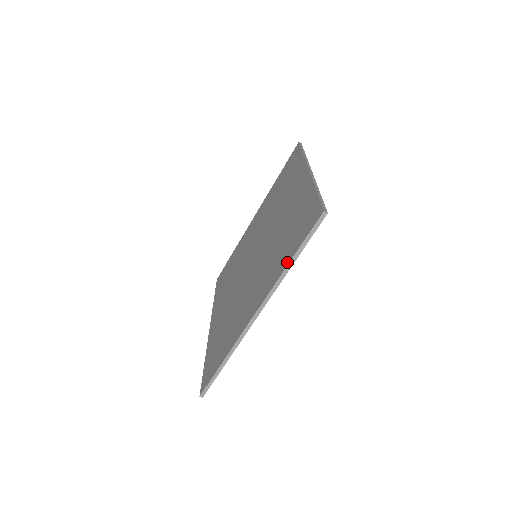
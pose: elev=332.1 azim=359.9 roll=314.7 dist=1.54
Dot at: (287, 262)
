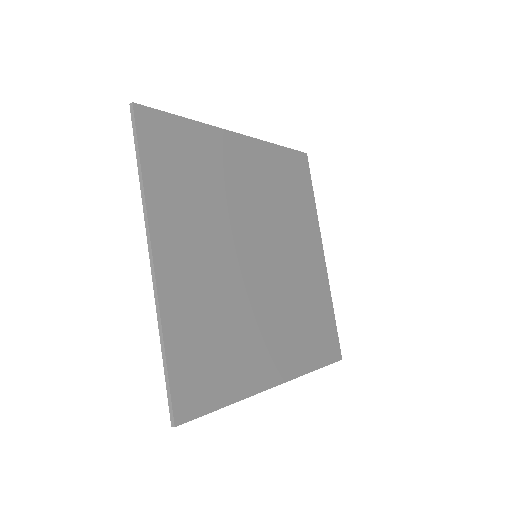
Dot at: (144, 179)
